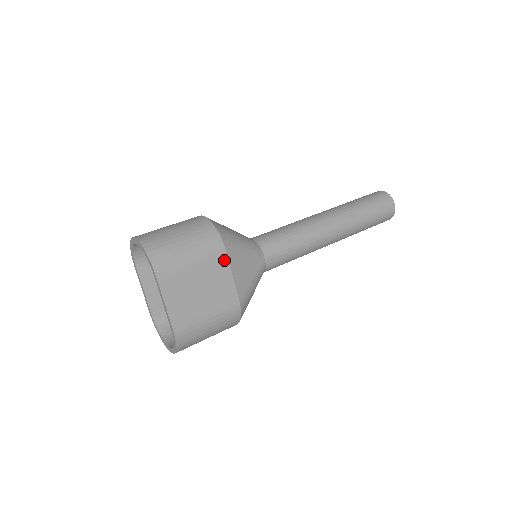
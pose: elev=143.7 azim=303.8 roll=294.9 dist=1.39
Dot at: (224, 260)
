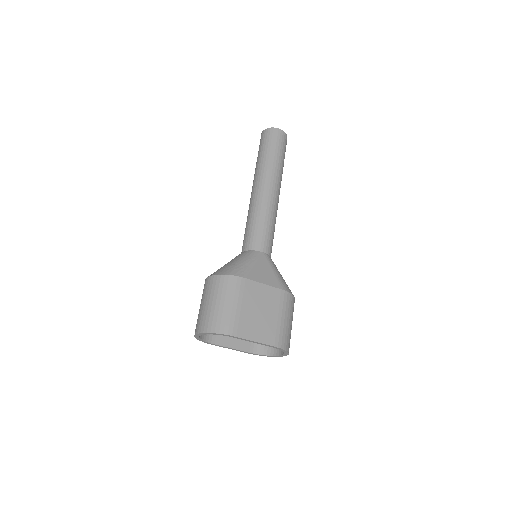
Dot at: (250, 283)
